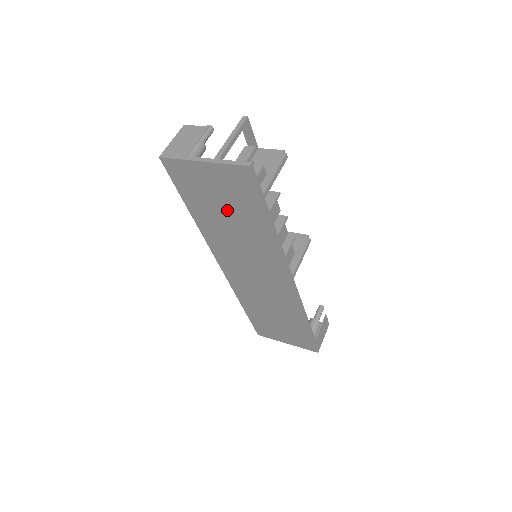
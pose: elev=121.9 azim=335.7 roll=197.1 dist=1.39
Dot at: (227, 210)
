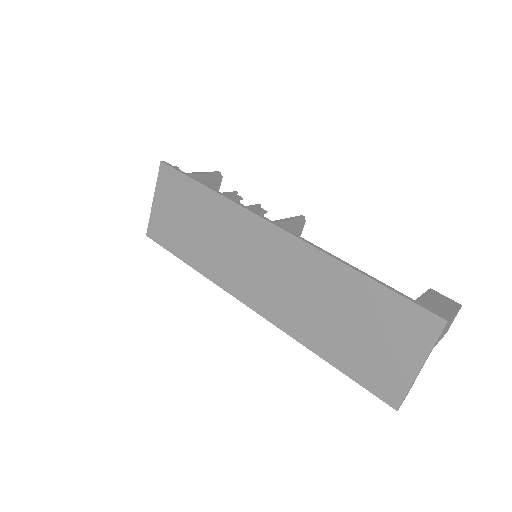
Dot at: (189, 219)
